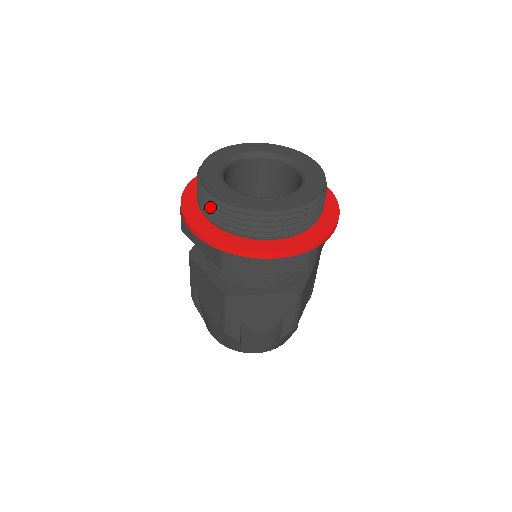
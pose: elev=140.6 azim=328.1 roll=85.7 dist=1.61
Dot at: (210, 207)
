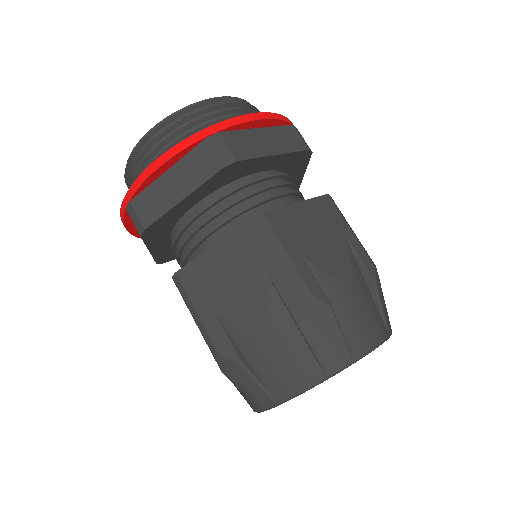
Dot at: occluded
